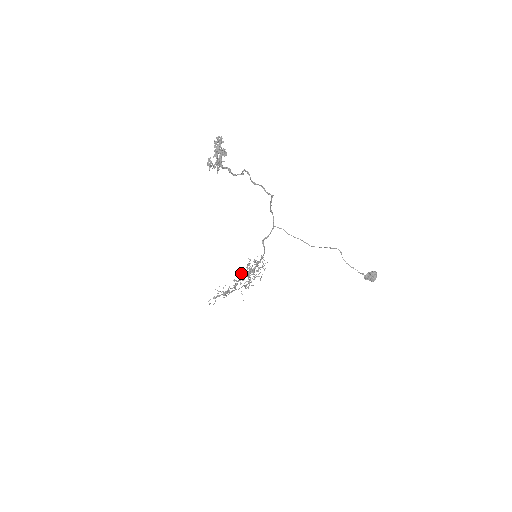
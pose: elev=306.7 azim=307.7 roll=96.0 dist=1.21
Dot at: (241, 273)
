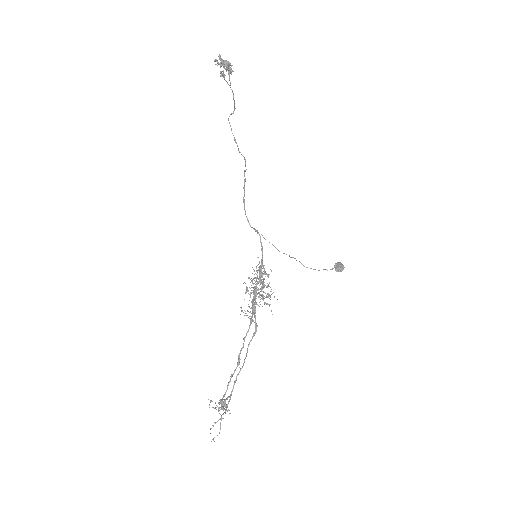
Dot at: occluded
